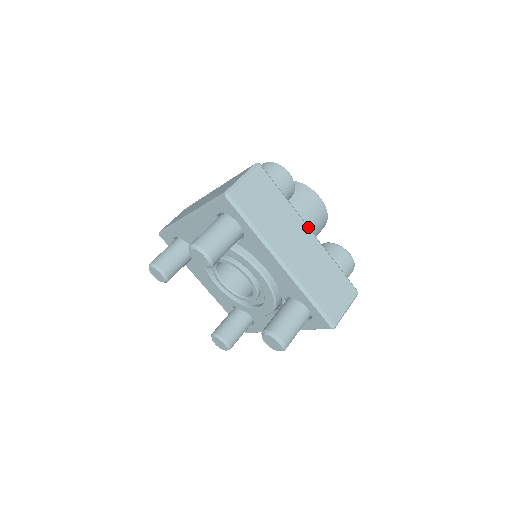
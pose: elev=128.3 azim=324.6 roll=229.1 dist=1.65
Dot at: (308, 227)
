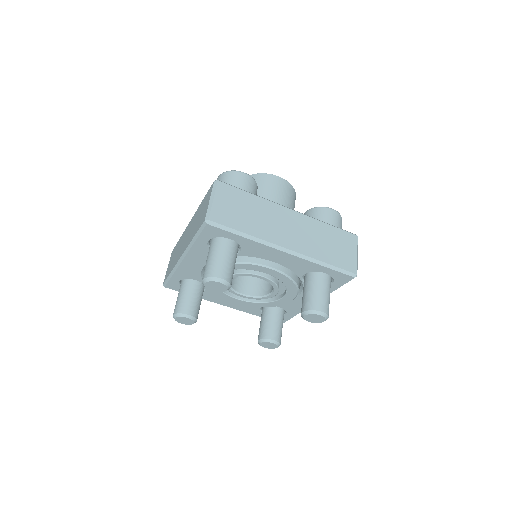
Dot at: (287, 208)
